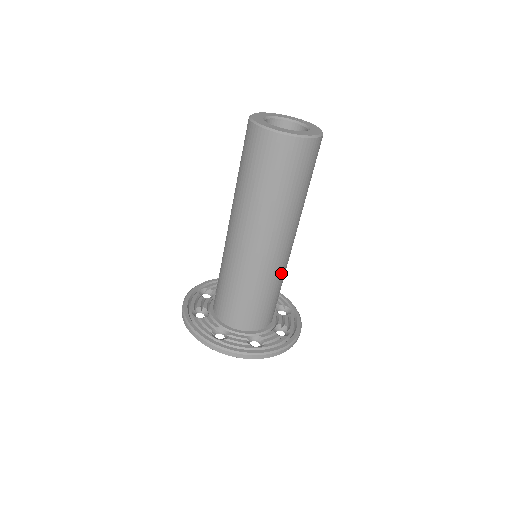
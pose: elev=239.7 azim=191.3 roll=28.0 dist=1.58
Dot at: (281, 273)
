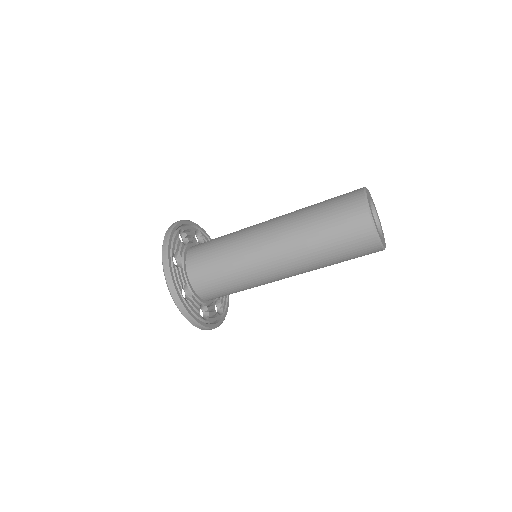
Dot at: occluded
